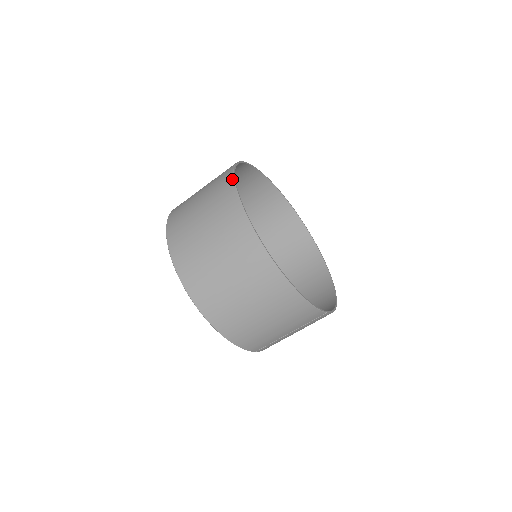
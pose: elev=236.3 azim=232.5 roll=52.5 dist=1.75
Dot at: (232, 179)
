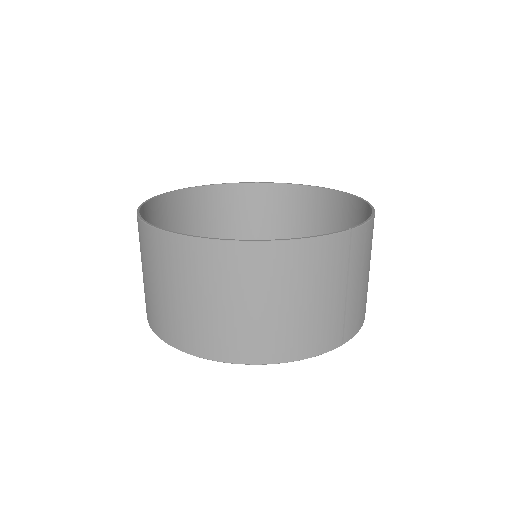
Dot at: occluded
